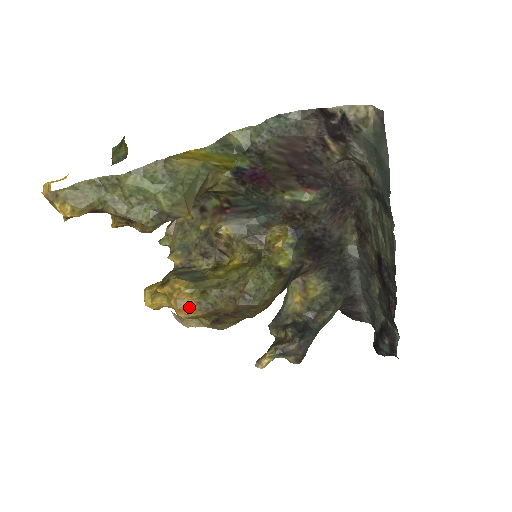
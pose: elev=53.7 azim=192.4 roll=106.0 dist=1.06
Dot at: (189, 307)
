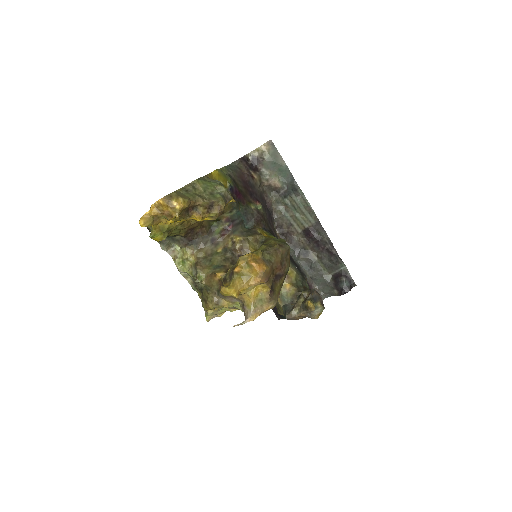
Dot at: (262, 262)
